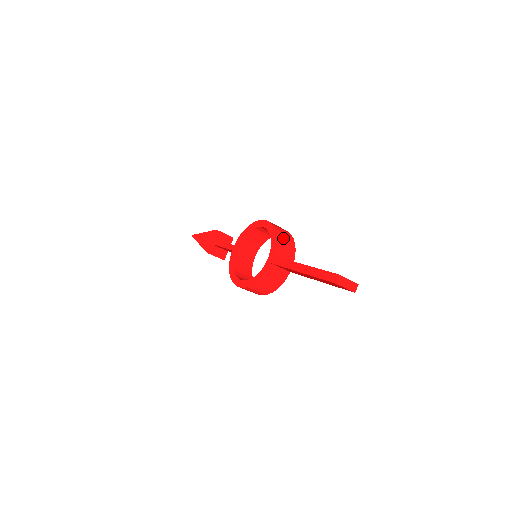
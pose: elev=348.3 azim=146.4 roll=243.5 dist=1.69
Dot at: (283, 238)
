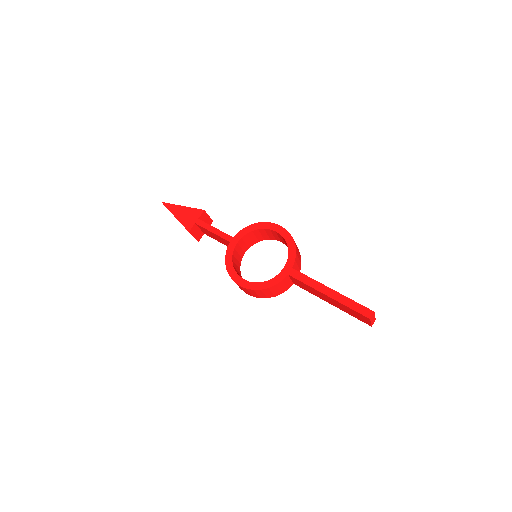
Dot at: occluded
